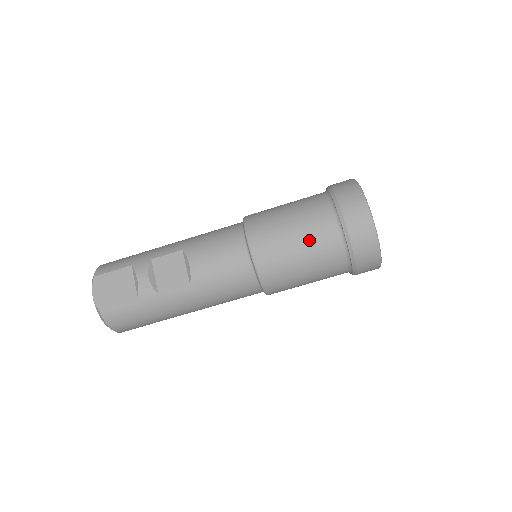
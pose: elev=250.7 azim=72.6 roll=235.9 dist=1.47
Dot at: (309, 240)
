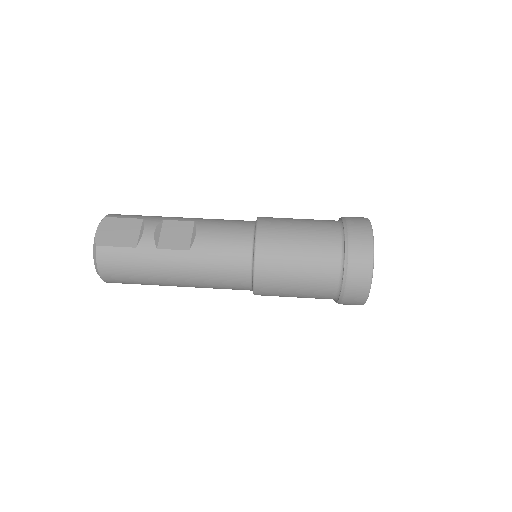
Dot at: (311, 246)
